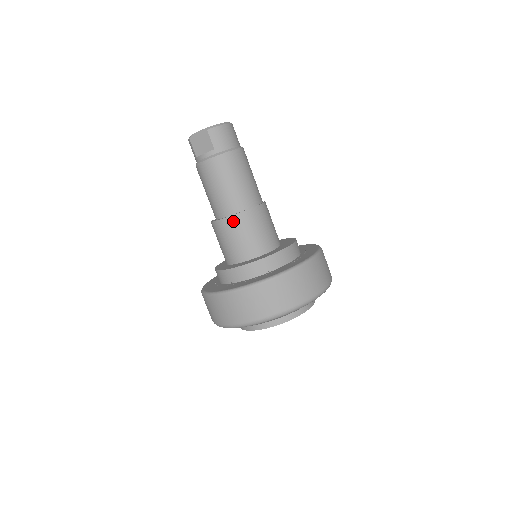
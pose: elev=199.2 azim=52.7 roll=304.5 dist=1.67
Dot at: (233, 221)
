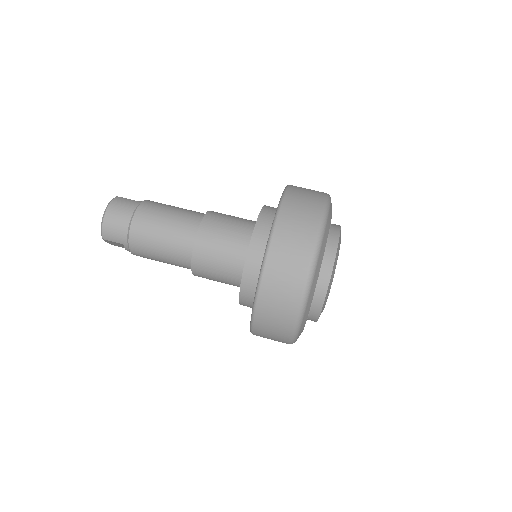
Dot at: (198, 273)
